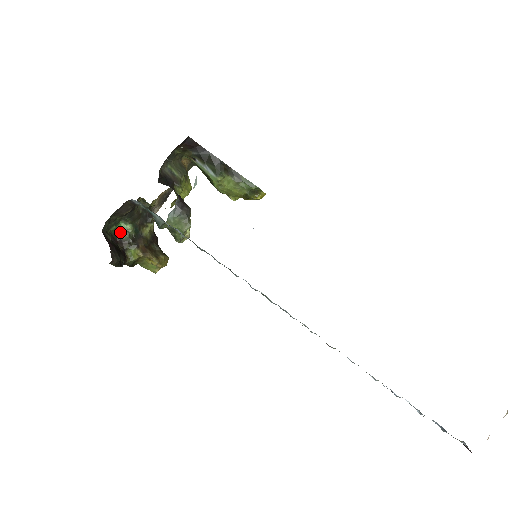
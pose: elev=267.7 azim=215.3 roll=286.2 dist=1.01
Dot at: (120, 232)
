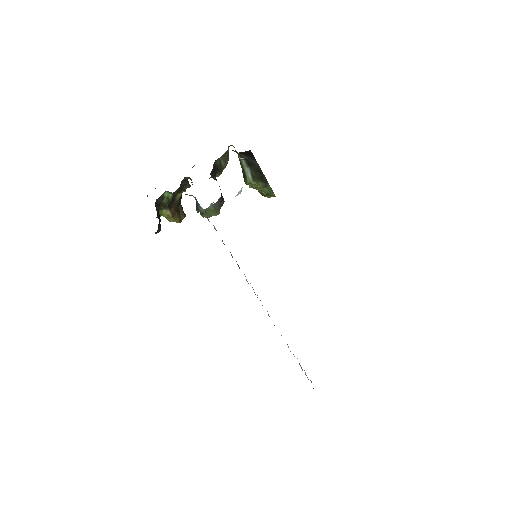
Dot at: (162, 198)
